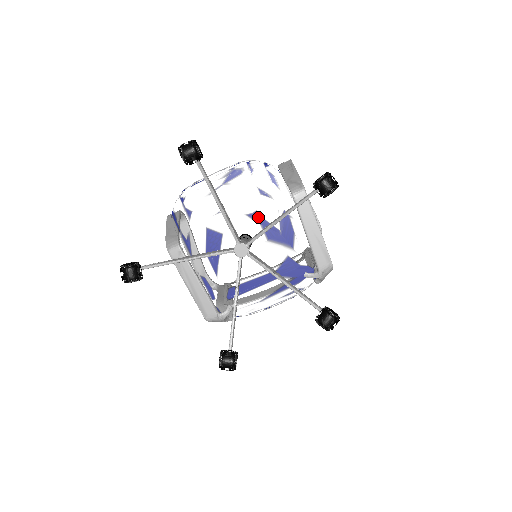
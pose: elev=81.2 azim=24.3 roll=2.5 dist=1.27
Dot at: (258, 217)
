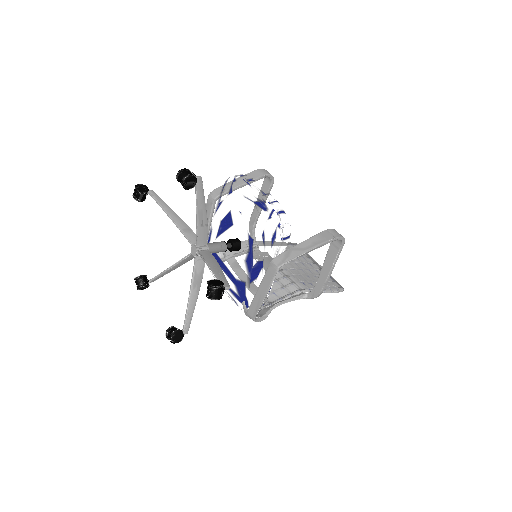
Dot at: (252, 244)
